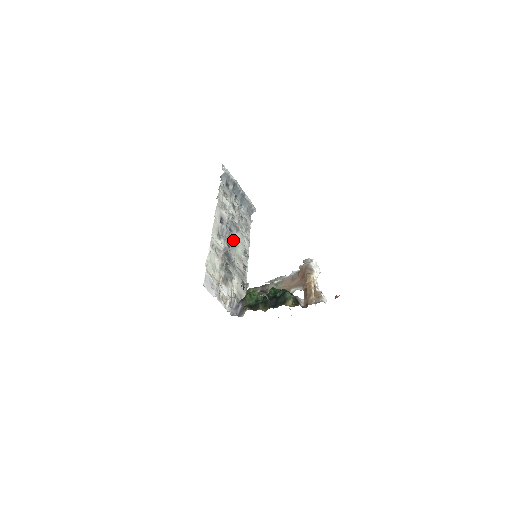
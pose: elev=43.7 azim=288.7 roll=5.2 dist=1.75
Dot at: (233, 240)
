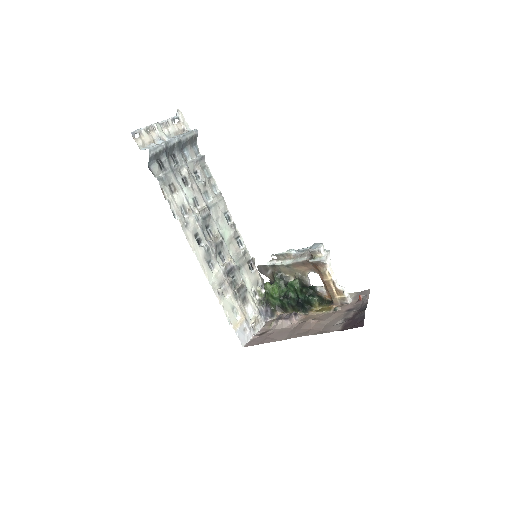
Dot at: (218, 240)
